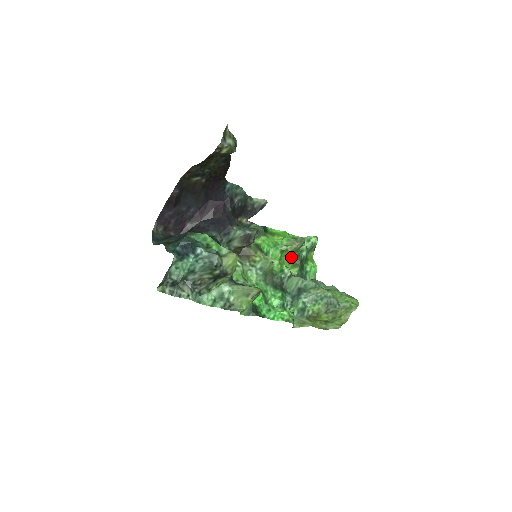
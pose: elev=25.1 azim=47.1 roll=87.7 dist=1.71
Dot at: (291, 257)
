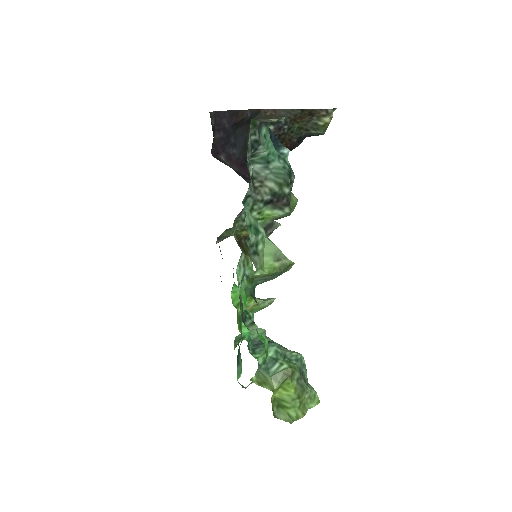
Dot at: occluded
